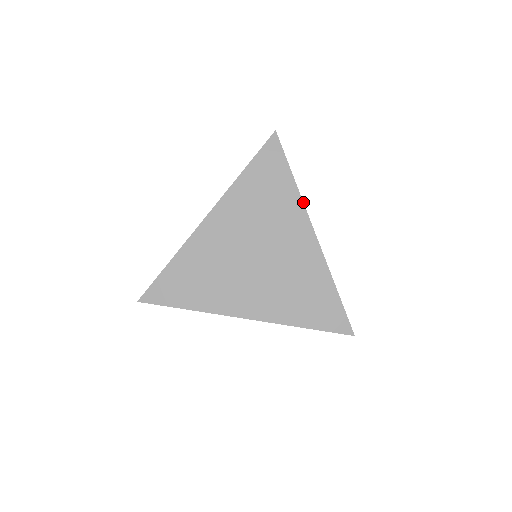
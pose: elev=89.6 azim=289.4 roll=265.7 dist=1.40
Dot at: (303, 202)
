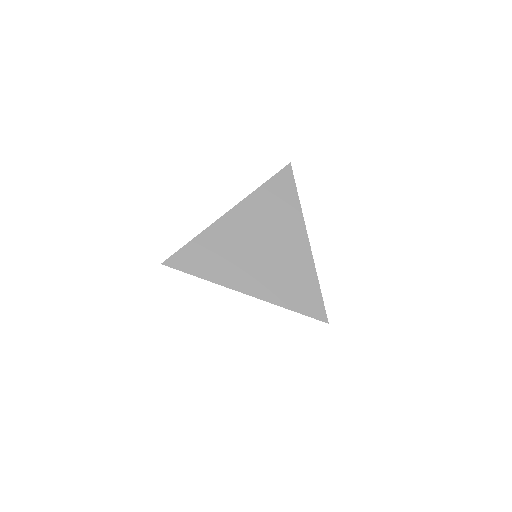
Dot at: occluded
